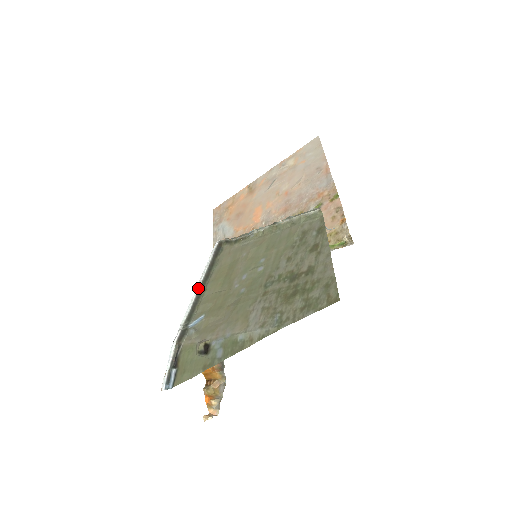
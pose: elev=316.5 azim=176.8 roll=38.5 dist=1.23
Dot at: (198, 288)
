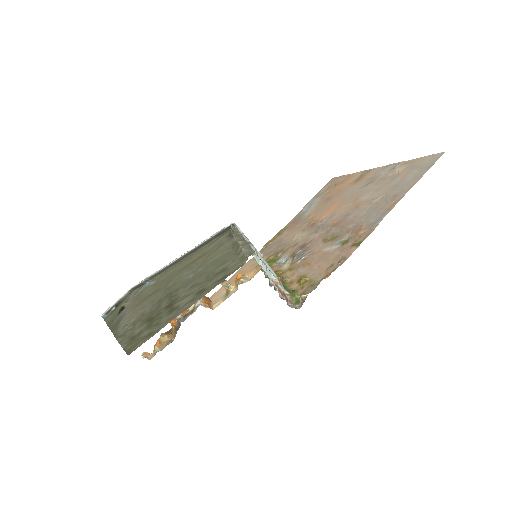
Dot at: (180, 256)
